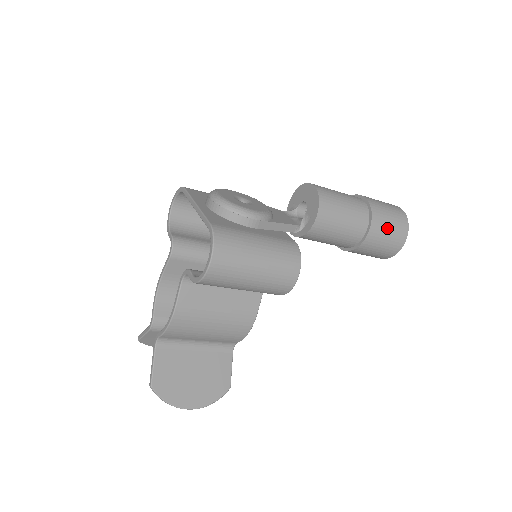
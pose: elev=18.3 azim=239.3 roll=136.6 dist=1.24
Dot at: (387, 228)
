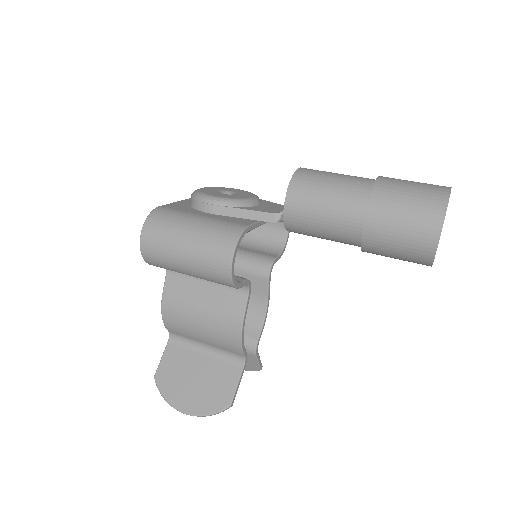
Dot at: (399, 211)
